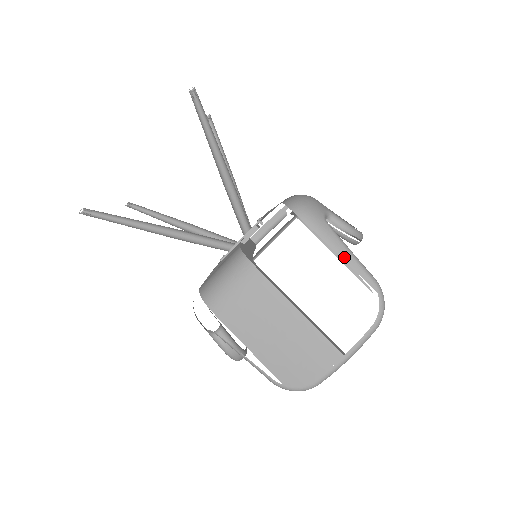
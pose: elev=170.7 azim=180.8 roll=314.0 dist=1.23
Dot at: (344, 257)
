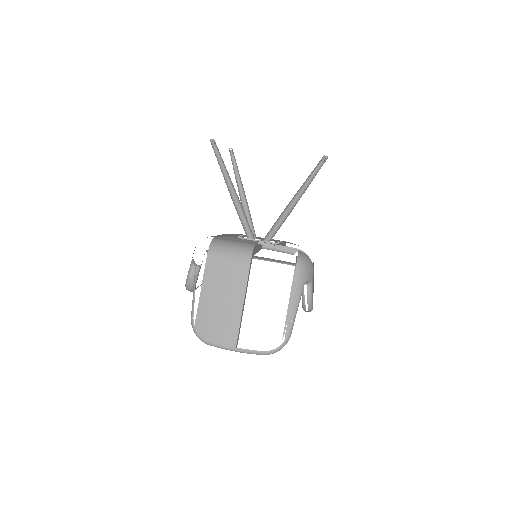
Dot at: (291, 309)
